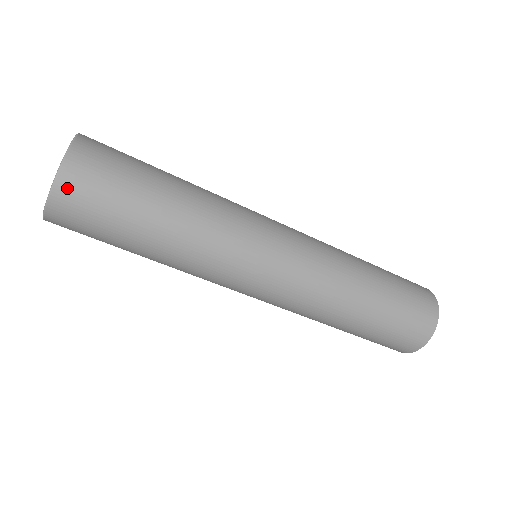
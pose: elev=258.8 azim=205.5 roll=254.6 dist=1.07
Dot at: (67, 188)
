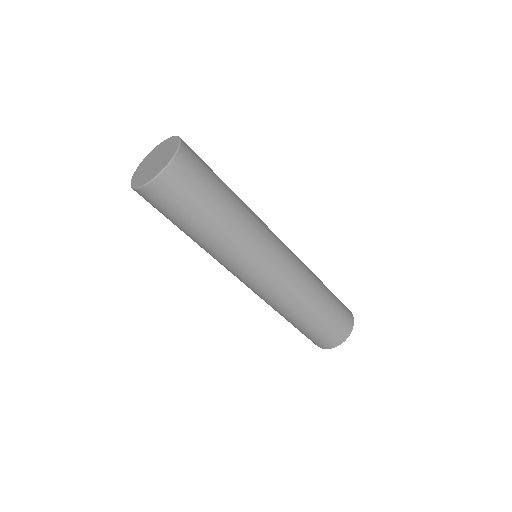
Dot at: (186, 152)
